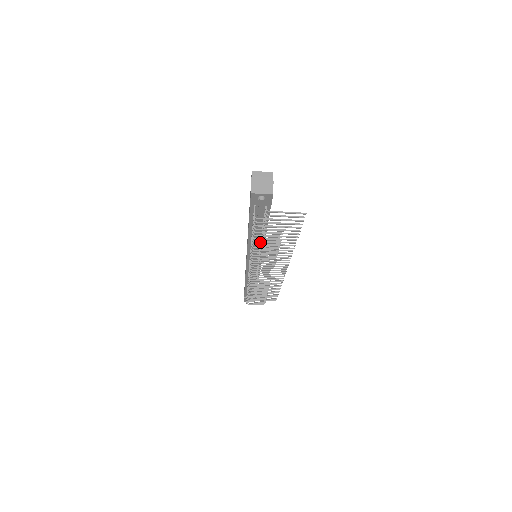
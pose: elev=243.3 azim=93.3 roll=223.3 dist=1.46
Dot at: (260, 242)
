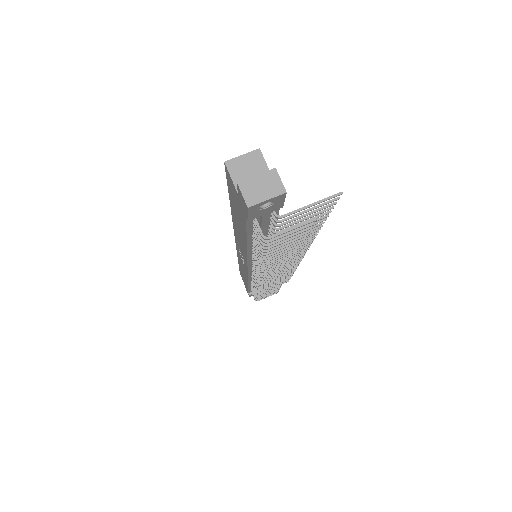
Dot at: (273, 256)
